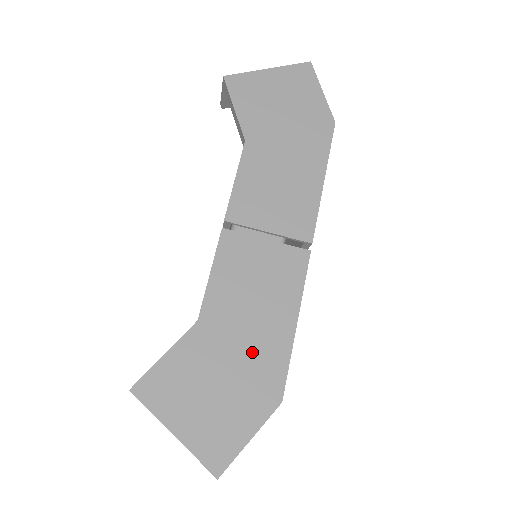
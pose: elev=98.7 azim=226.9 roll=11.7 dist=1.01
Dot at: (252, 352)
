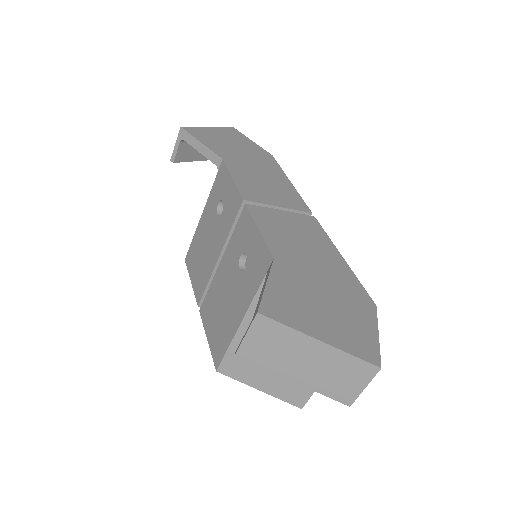
Dot at: (329, 276)
